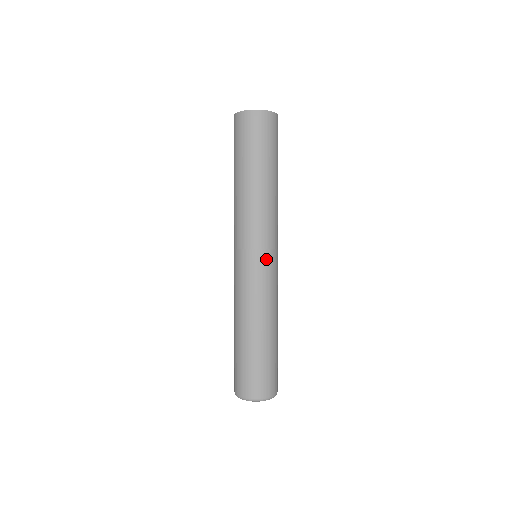
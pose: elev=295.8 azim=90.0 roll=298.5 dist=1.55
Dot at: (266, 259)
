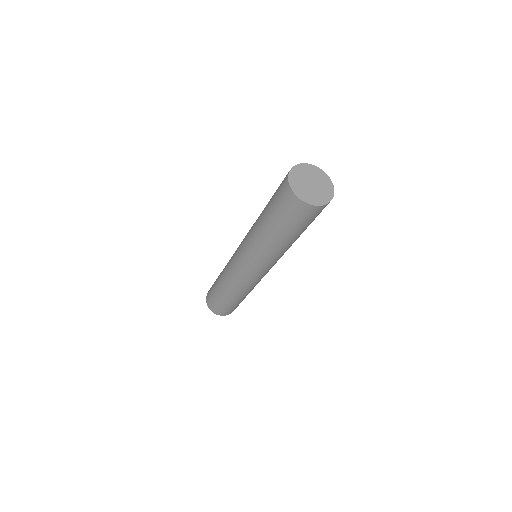
Dot at: (258, 274)
